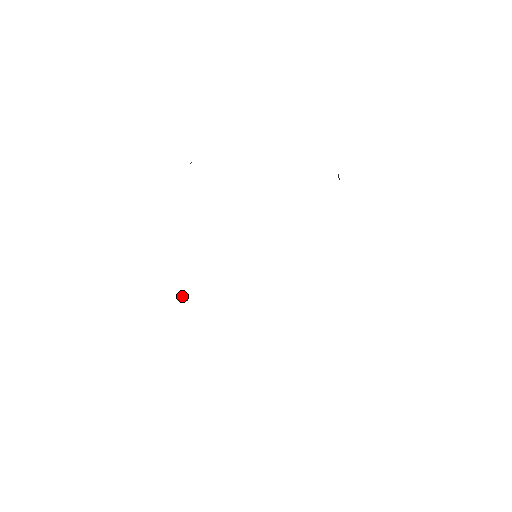
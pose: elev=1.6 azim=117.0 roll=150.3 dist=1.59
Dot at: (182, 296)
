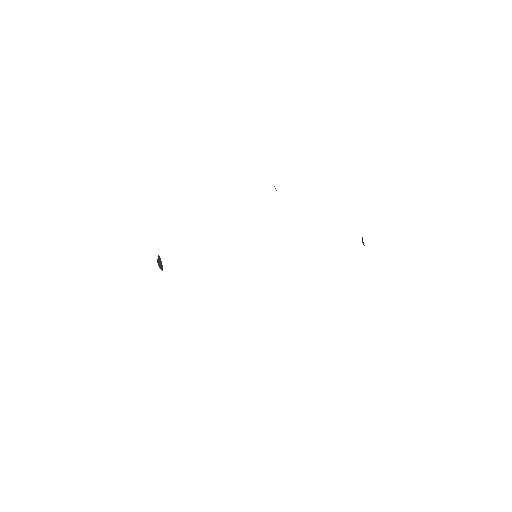
Dot at: (158, 257)
